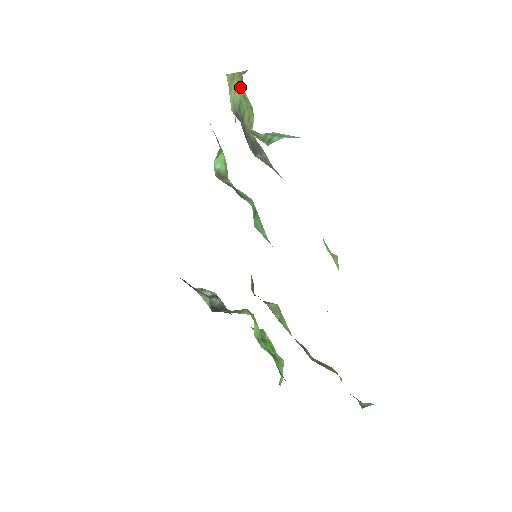
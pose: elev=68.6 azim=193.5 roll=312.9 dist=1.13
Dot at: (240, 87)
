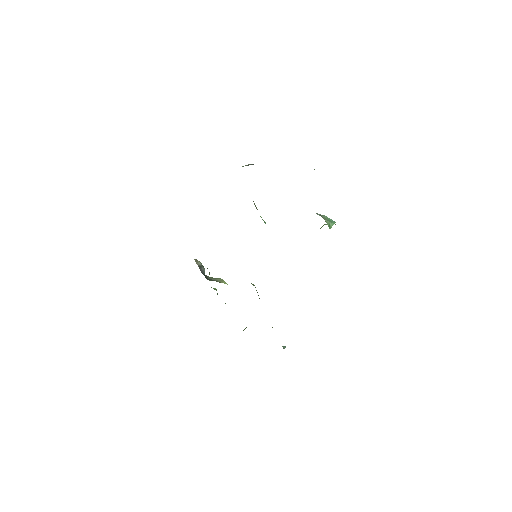
Dot at: occluded
